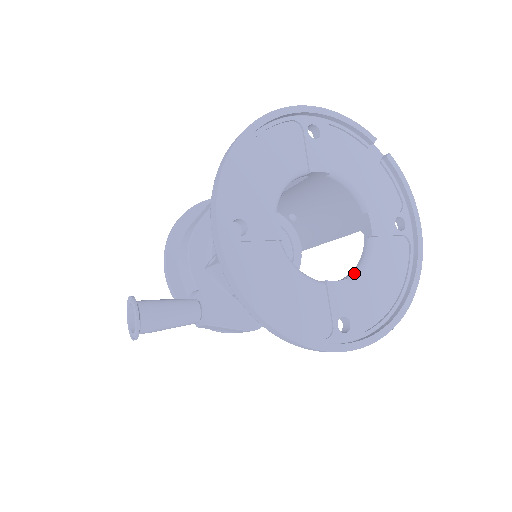
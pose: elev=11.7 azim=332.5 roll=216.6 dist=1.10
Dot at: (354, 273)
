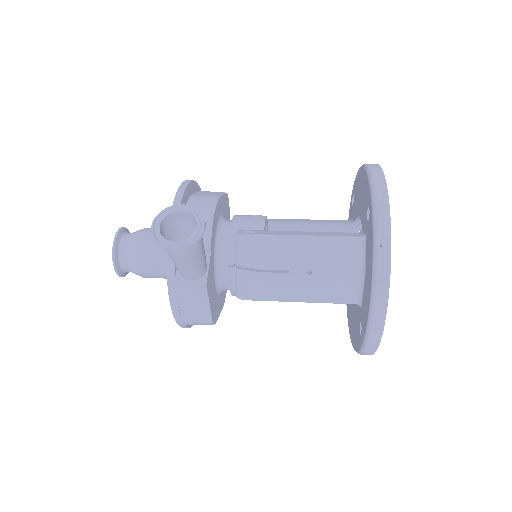
Dot at: occluded
